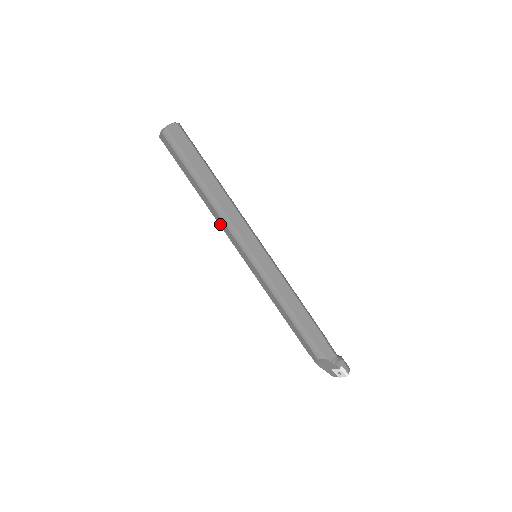
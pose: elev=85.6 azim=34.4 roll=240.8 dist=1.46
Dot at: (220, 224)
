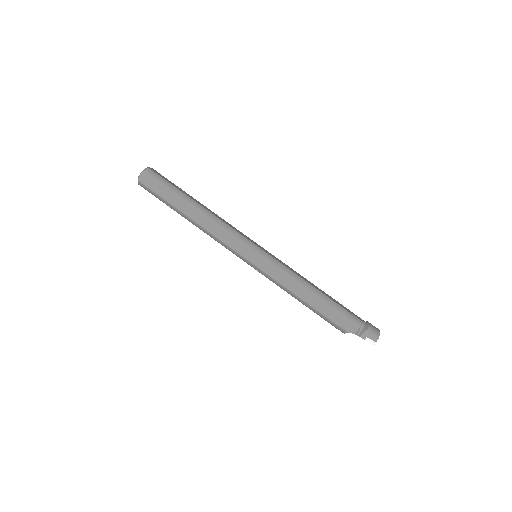
Dot at: occluded
